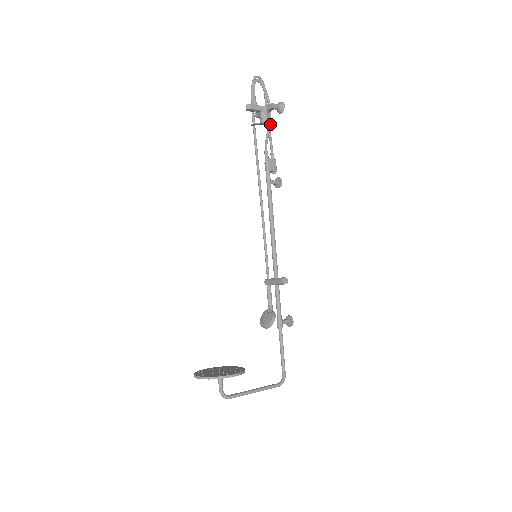
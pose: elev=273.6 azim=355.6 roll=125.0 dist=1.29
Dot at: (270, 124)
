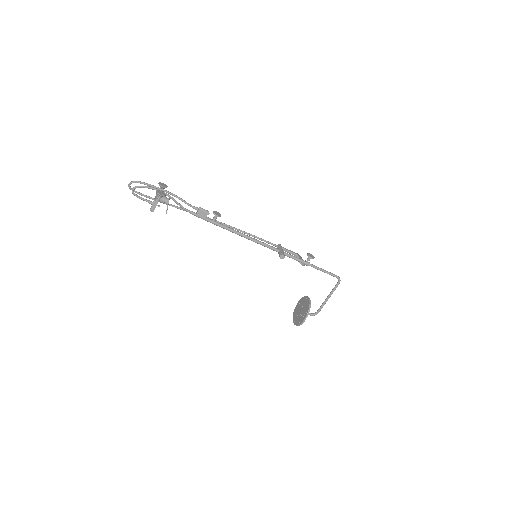
Dot at: (170, 198)
